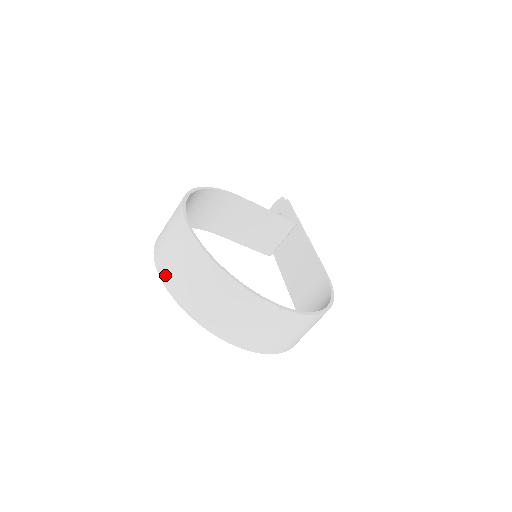
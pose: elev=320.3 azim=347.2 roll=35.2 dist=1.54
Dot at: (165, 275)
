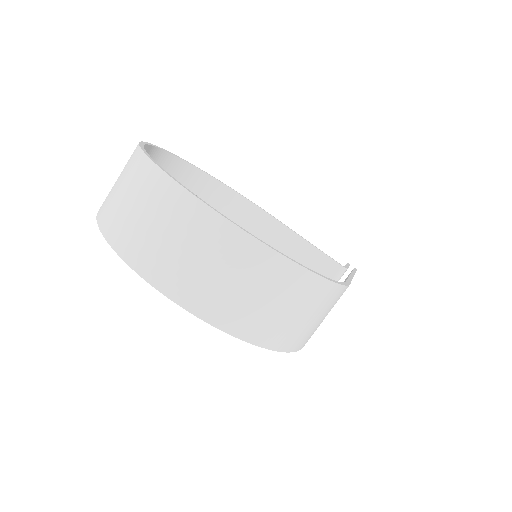
Dot at: occluded
